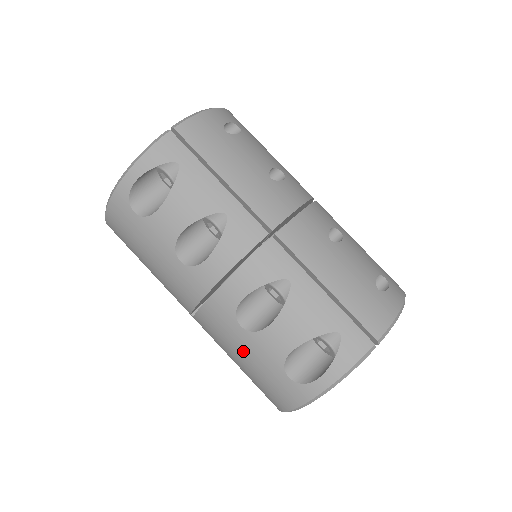
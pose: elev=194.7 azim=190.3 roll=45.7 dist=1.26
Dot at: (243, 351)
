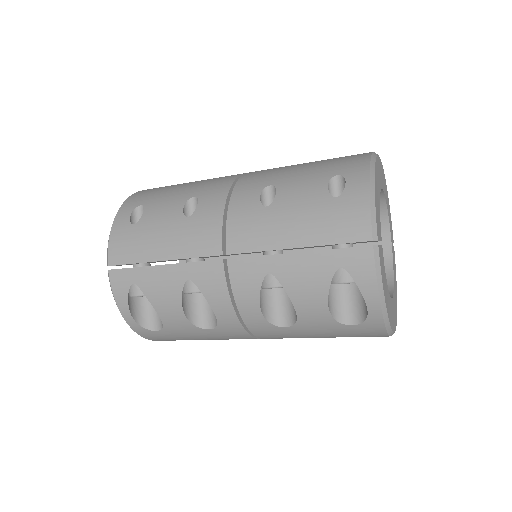
Dot at: (311, 335)
